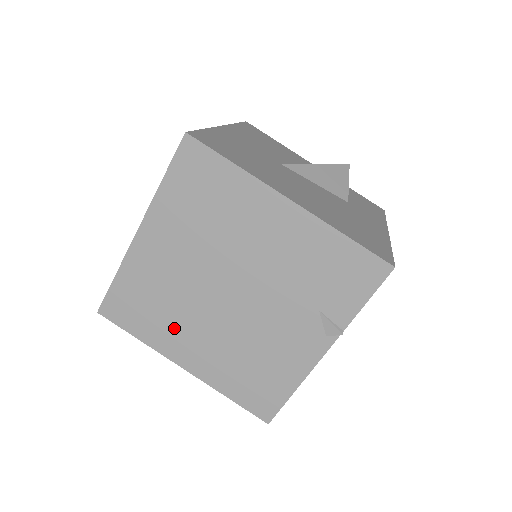
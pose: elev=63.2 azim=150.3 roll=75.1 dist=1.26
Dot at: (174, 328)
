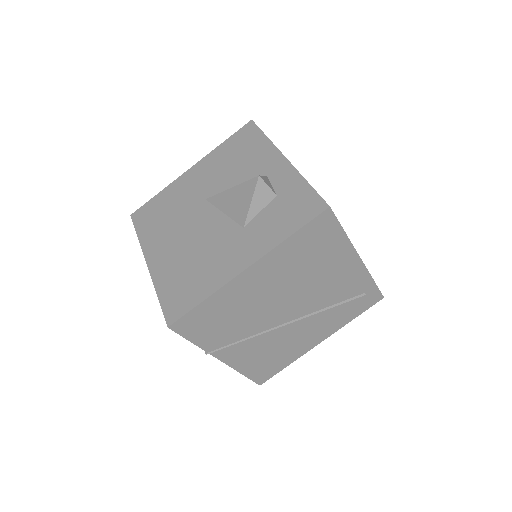
Dot at: occluded
